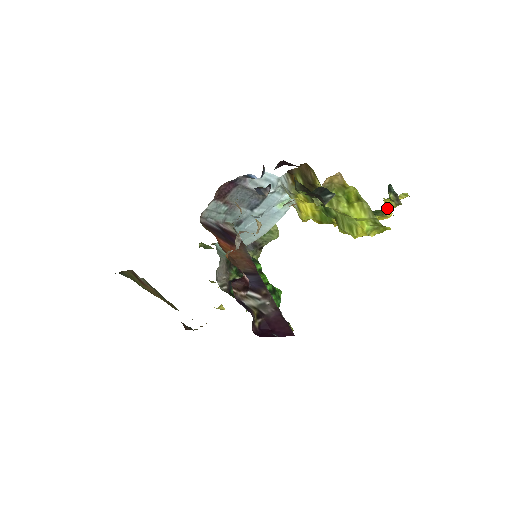
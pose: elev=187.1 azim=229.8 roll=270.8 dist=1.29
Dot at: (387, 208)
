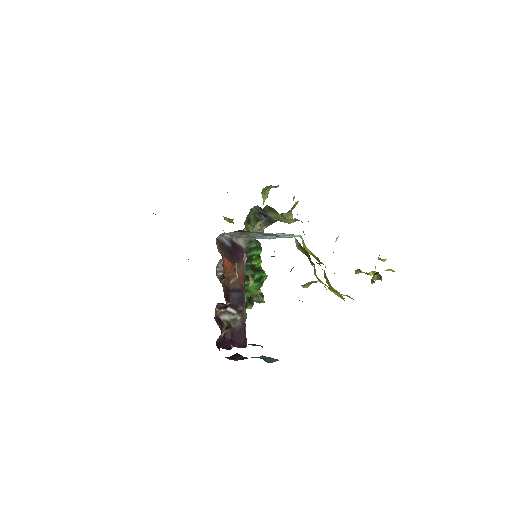
Dot at: (374, 271)
